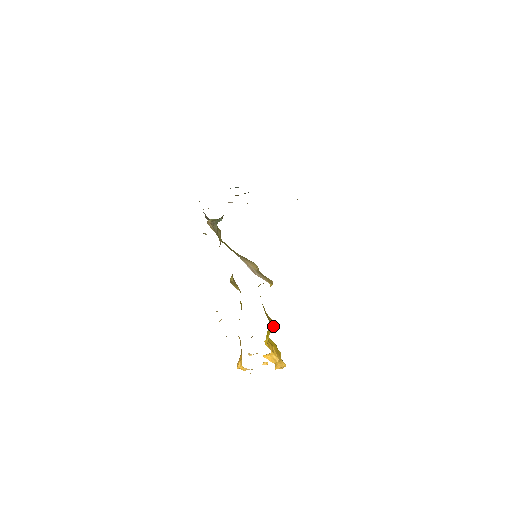
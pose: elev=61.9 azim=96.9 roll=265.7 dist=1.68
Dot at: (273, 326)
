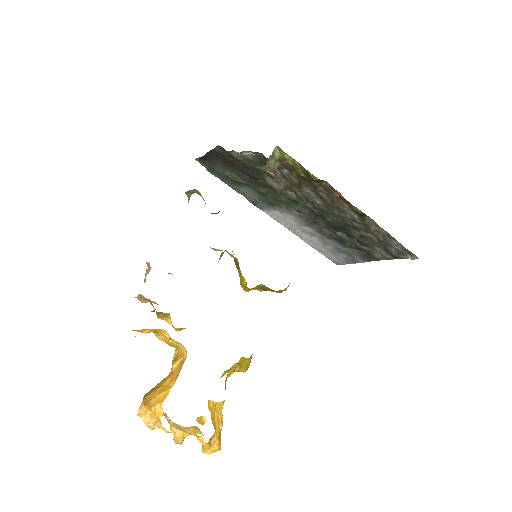
Dot at: occluded
